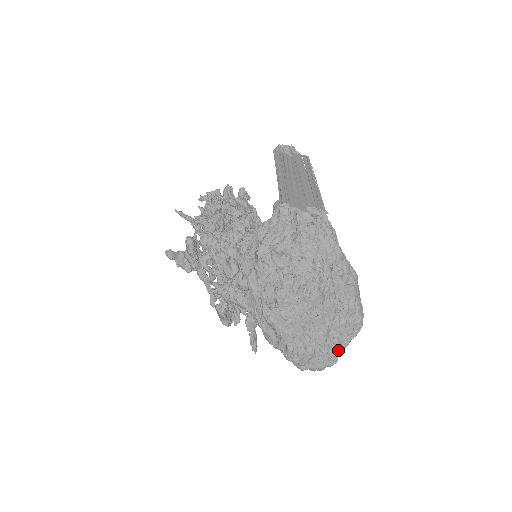
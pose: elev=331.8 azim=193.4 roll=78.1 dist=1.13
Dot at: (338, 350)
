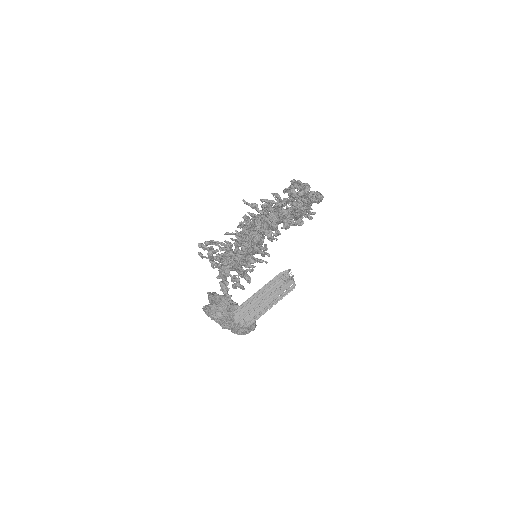
Dot at: occluded
